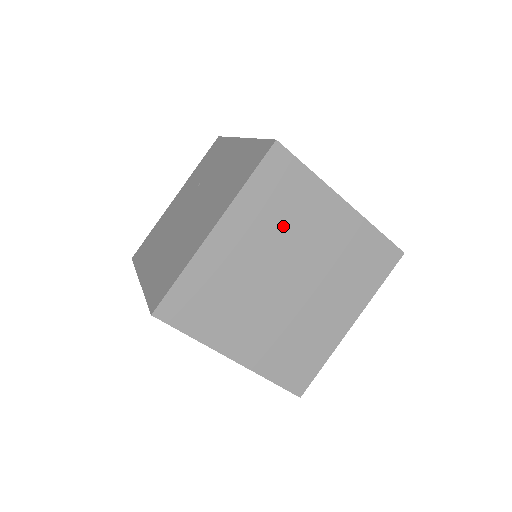
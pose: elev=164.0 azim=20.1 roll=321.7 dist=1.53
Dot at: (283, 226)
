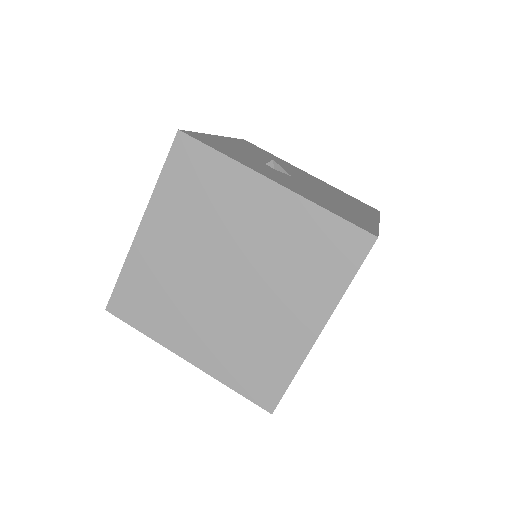
Dot at: (206, 218)
